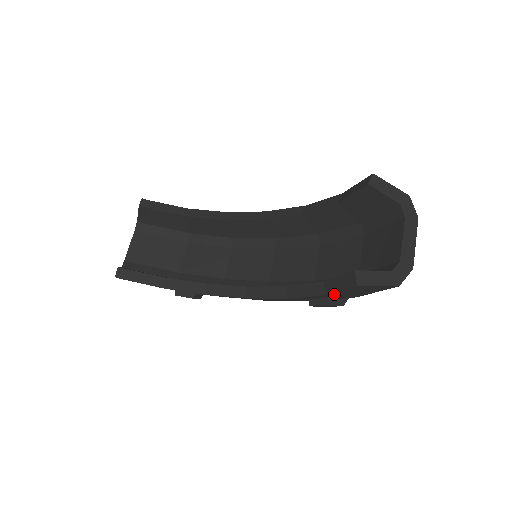
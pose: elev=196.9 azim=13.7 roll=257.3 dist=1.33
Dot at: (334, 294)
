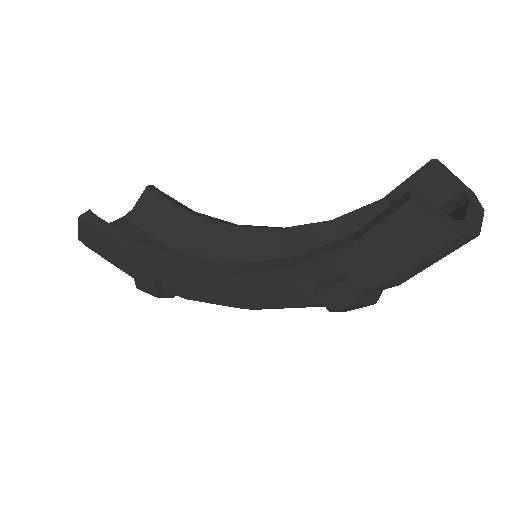
Dot at: (363, 247)
